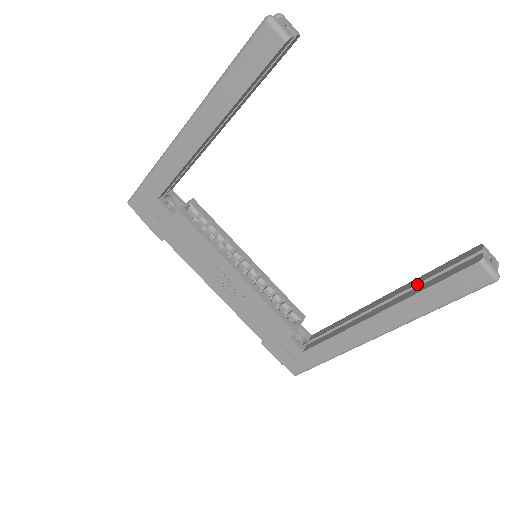
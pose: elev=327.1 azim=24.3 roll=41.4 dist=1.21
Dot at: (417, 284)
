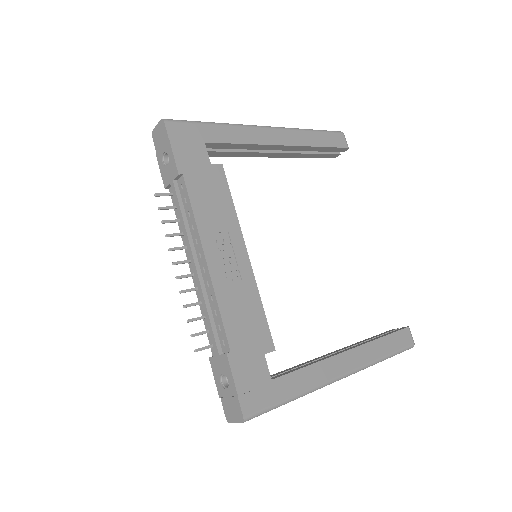
Dot at: (364, 341)
